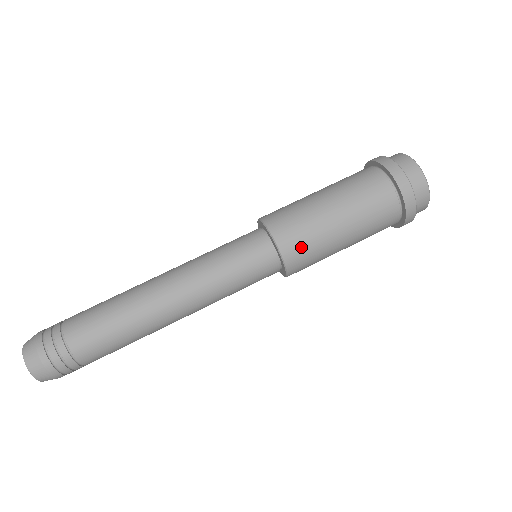
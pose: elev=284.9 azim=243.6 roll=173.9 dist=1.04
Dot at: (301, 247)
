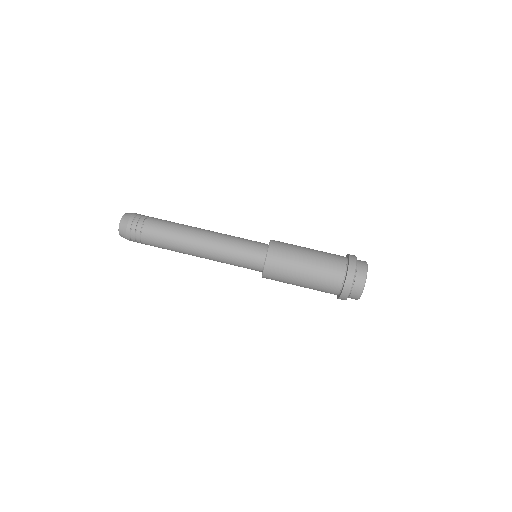
Dot at: (279, 260)
